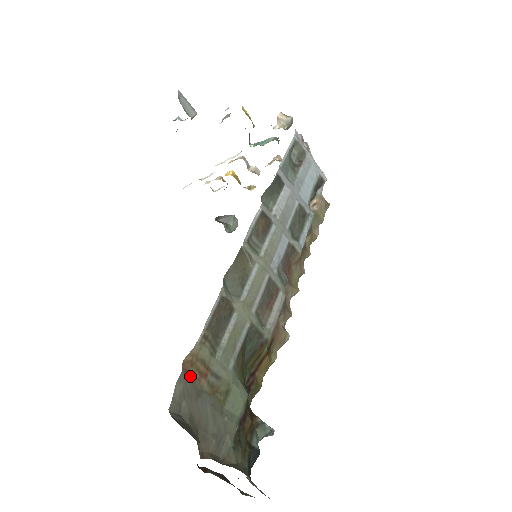
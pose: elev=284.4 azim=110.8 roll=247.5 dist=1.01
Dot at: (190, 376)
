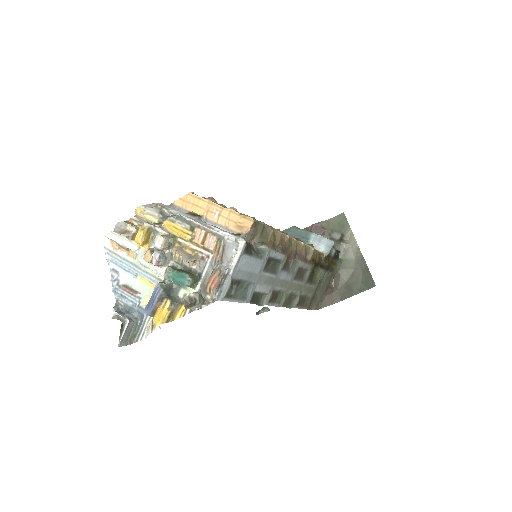
Dot at: (311, 304)
